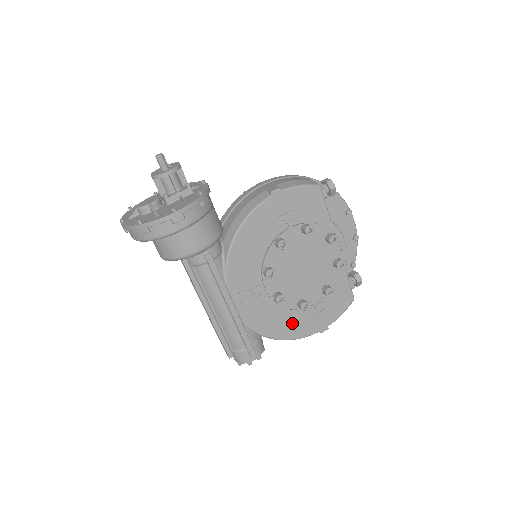
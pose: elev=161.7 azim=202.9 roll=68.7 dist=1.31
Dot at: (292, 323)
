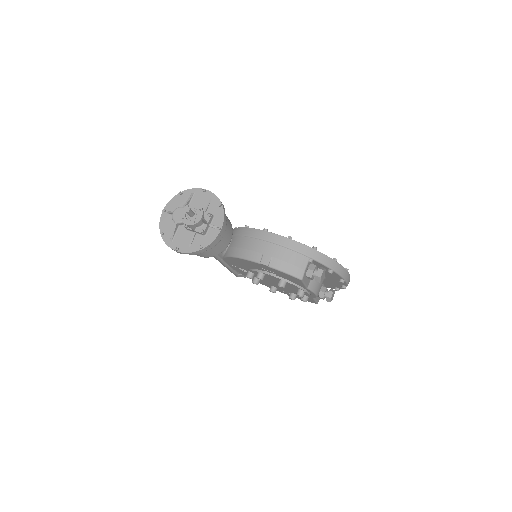
Dot at: (268, 285)
